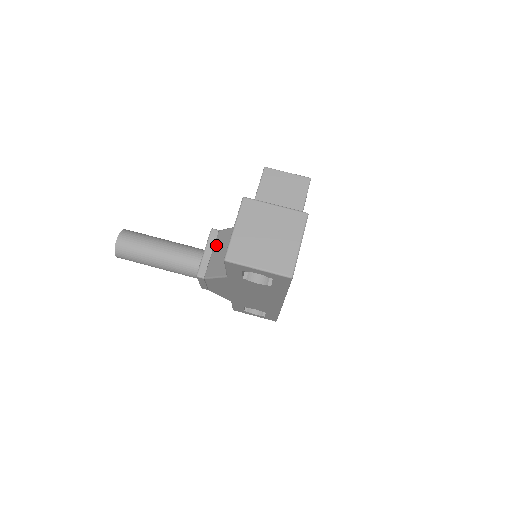
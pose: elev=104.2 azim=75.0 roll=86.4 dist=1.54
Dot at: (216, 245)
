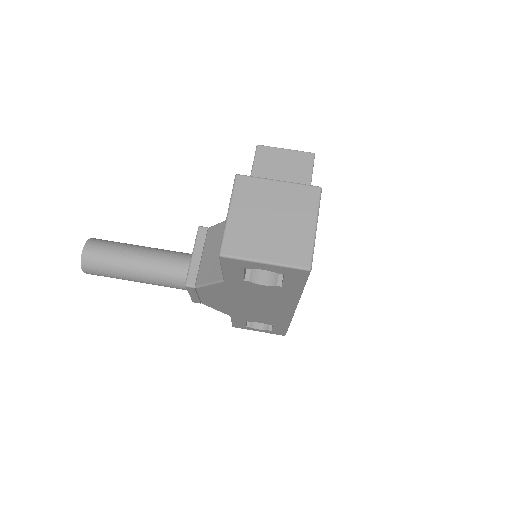
Dot at: (206, 245)
